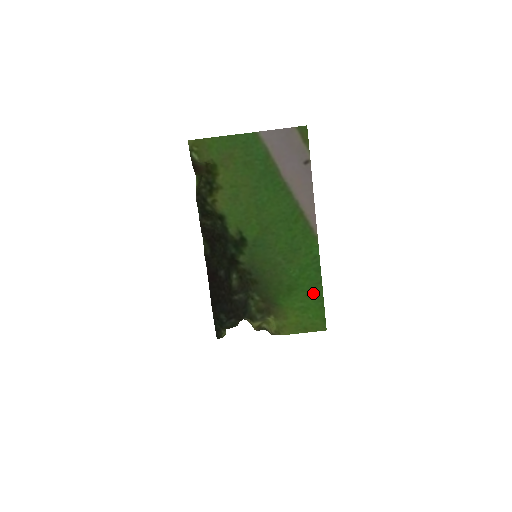
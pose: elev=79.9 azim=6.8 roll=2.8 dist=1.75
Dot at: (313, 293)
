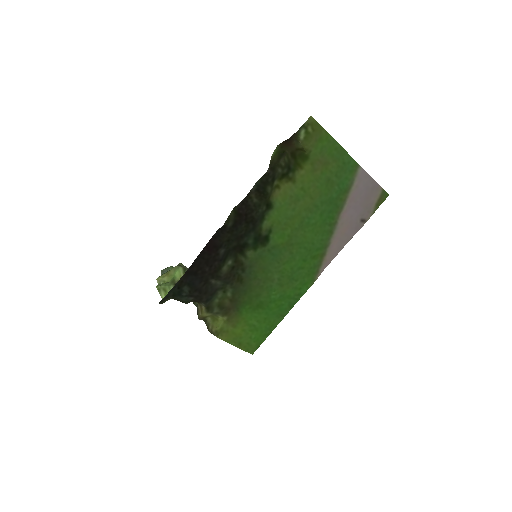
Dot at: (271, 320)
